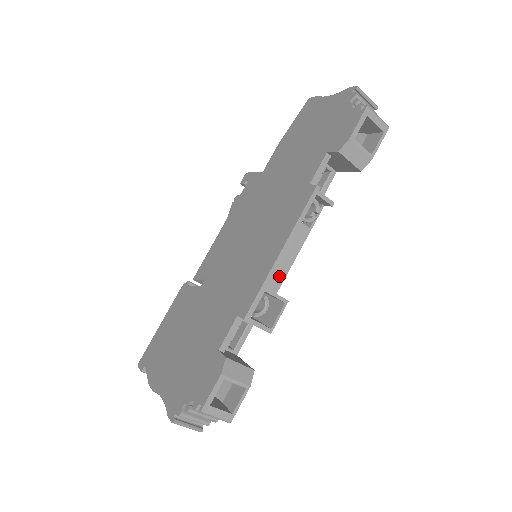
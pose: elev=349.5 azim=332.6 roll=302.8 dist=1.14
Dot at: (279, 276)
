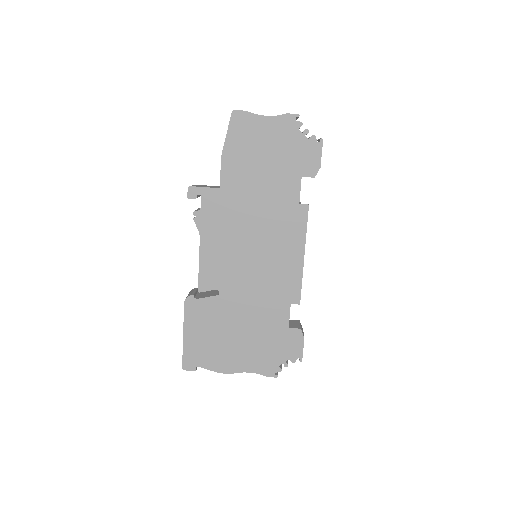
Dot at: occluded
